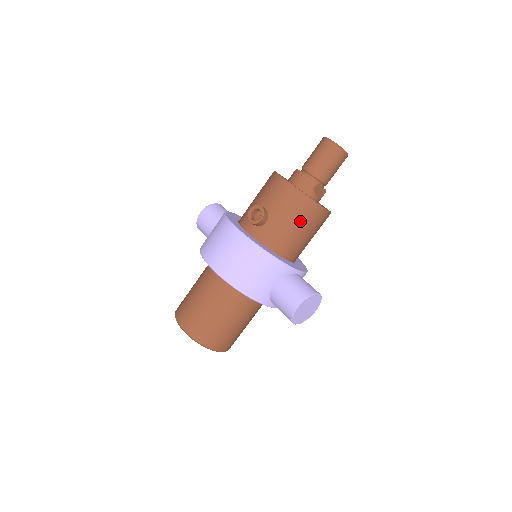
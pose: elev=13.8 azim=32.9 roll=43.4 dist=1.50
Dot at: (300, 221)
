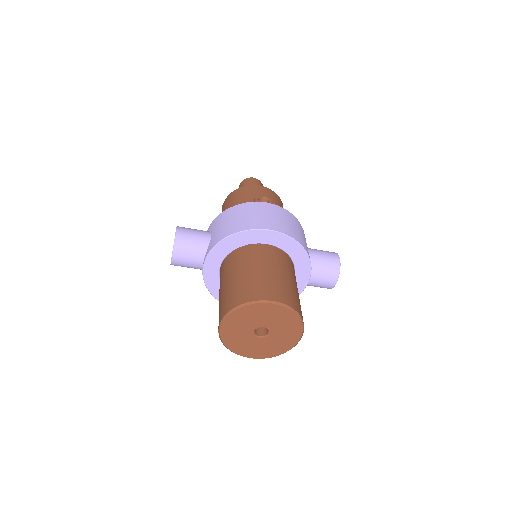
Dot at: occluded
